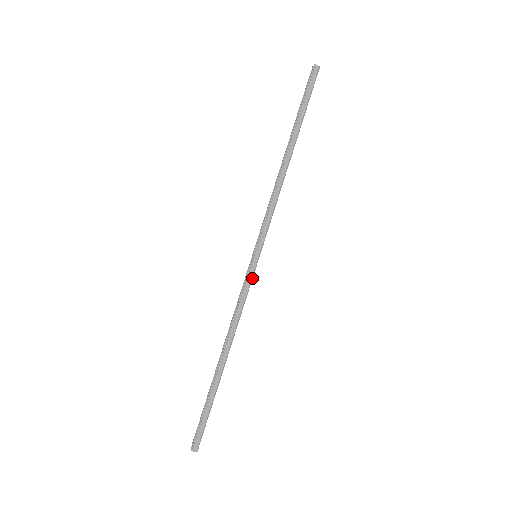
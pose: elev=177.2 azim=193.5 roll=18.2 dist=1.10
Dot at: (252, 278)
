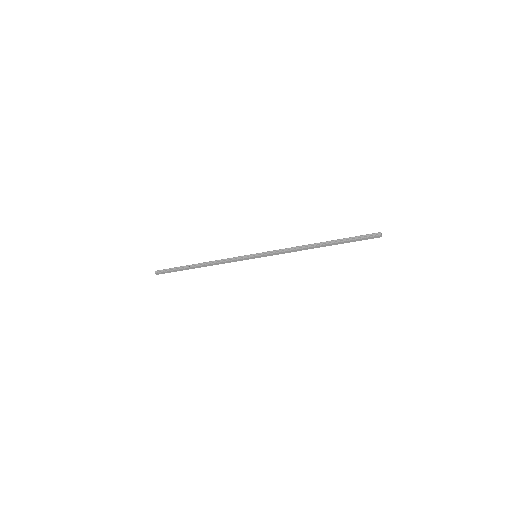
Dot at: occluded
